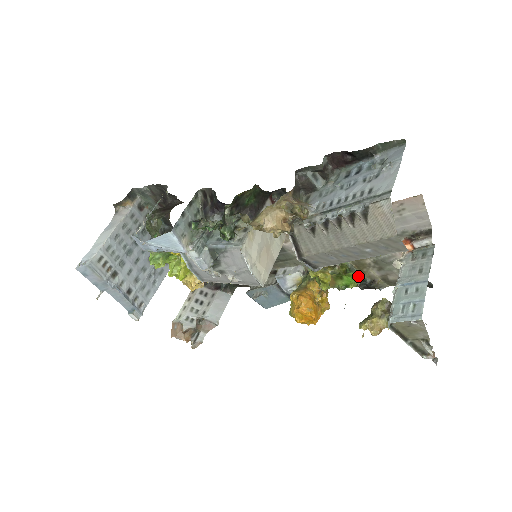
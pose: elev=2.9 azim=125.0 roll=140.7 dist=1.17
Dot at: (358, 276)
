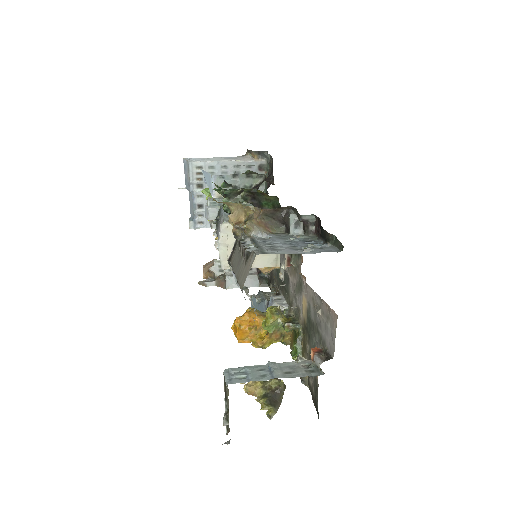
Dot at: (297, 351)
